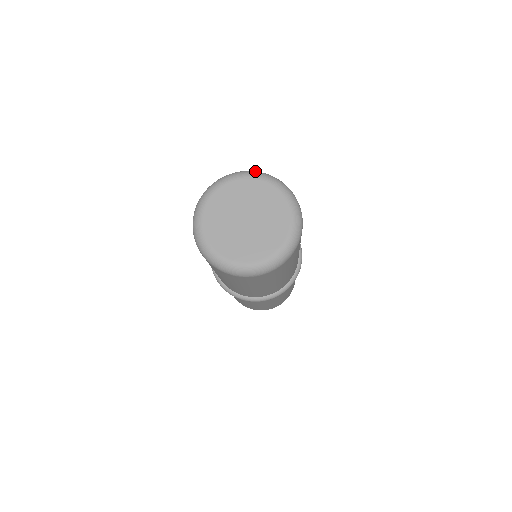
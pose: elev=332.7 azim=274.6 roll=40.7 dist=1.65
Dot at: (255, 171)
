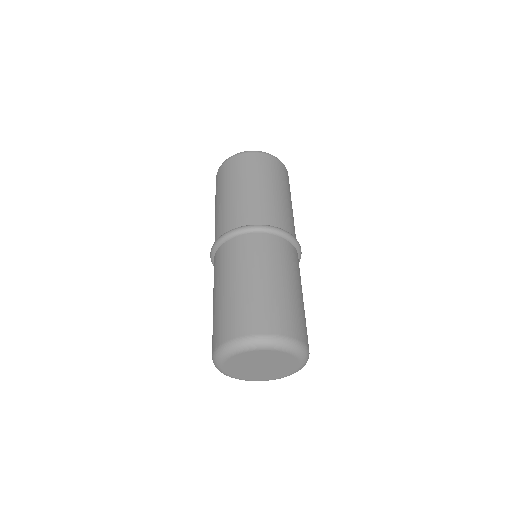
Dot at: occluded
